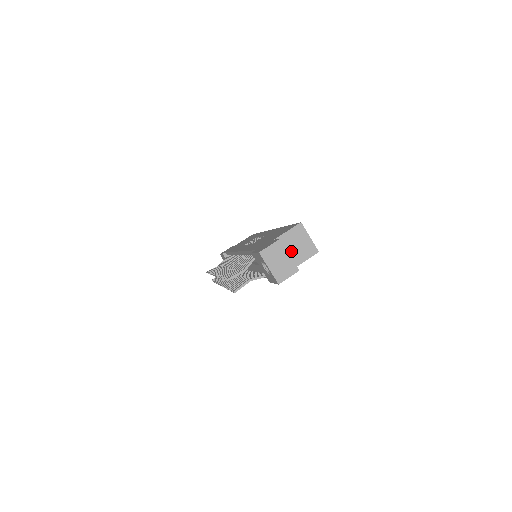
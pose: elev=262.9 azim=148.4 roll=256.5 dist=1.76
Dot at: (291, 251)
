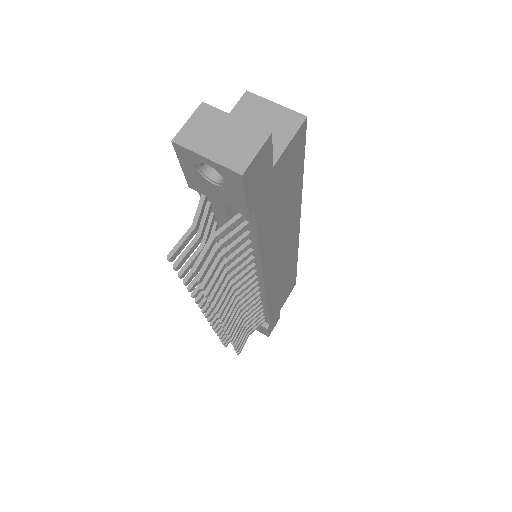
Dot at: occluded
